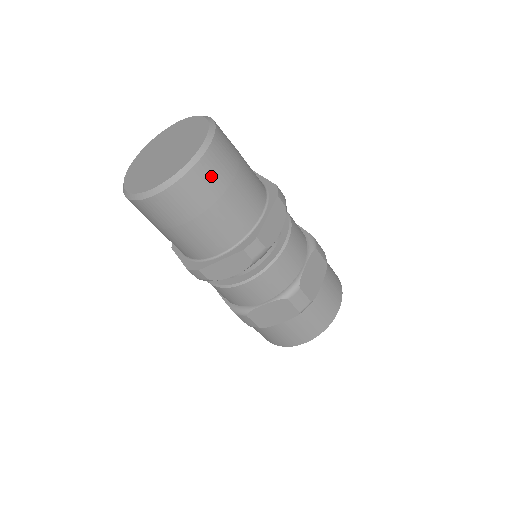
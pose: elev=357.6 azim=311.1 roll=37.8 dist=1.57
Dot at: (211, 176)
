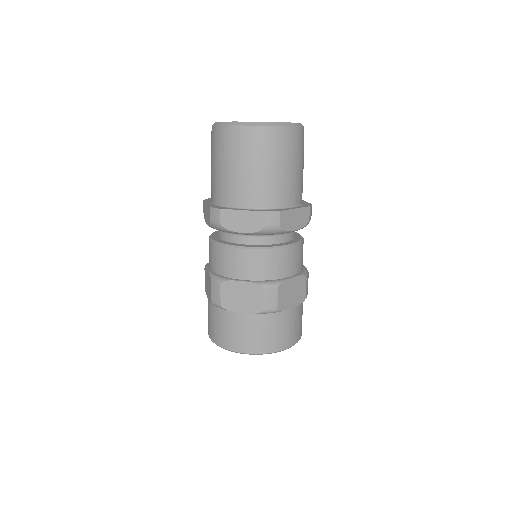
Dot at: occluded
